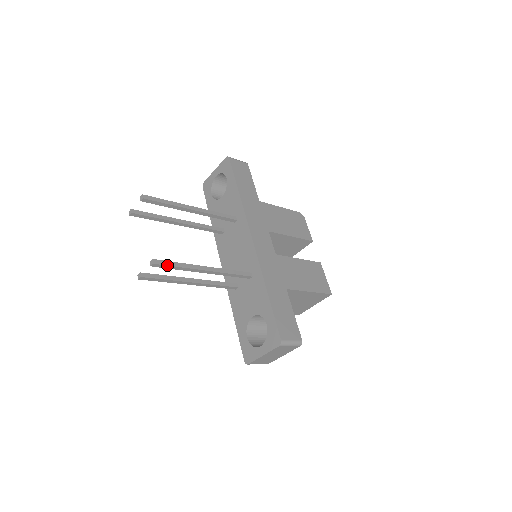
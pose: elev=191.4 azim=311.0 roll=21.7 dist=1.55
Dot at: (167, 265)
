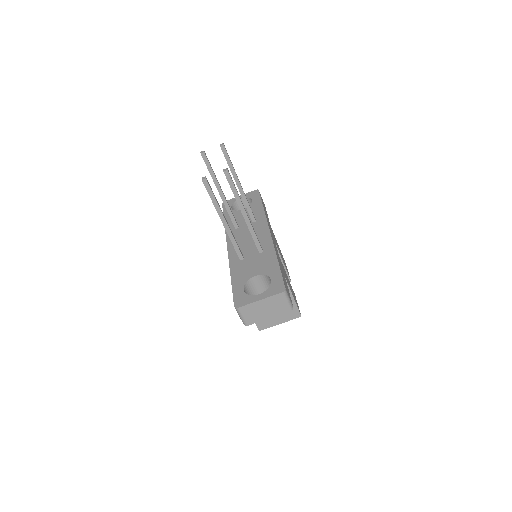
Dot at: (232, 181)
